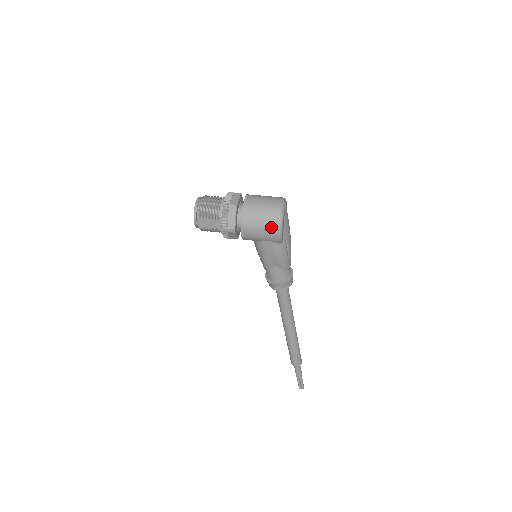
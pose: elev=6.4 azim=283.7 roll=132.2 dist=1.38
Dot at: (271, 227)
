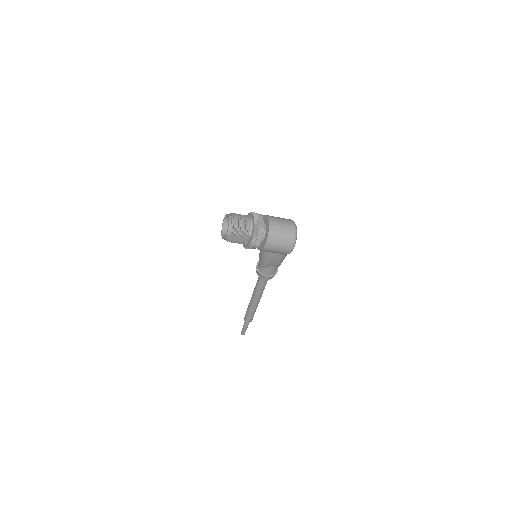
Dot at: (287, 246)
